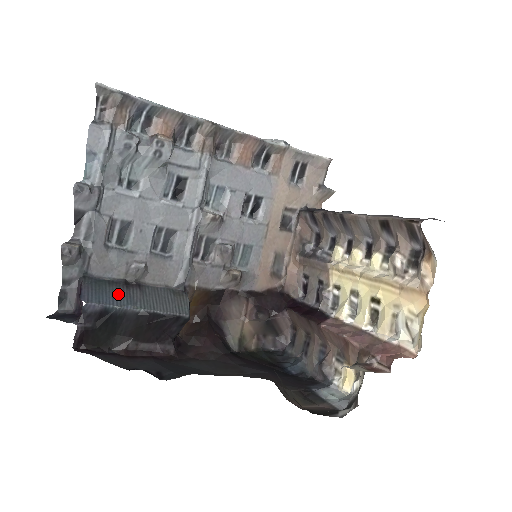
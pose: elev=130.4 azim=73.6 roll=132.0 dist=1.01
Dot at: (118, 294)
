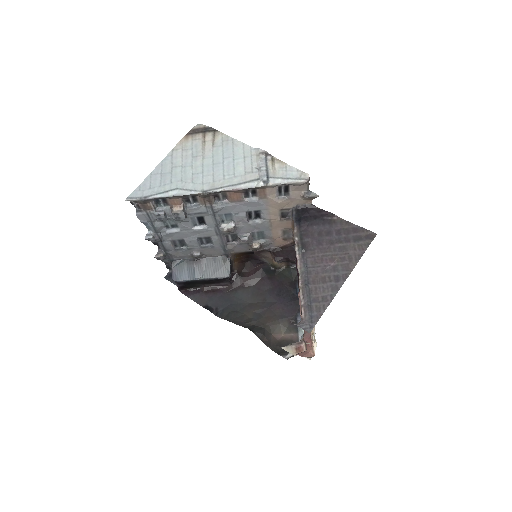
Dot at: (190, 270)
